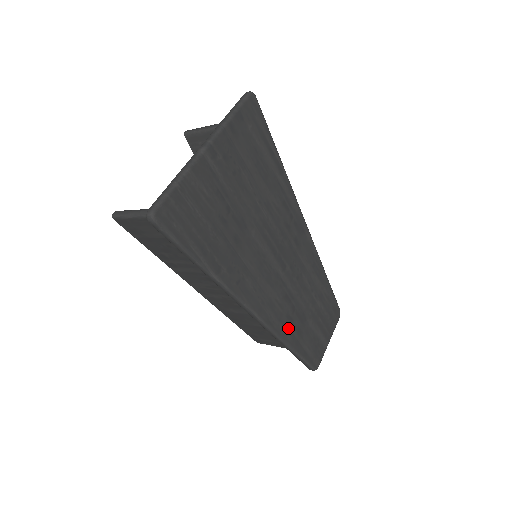
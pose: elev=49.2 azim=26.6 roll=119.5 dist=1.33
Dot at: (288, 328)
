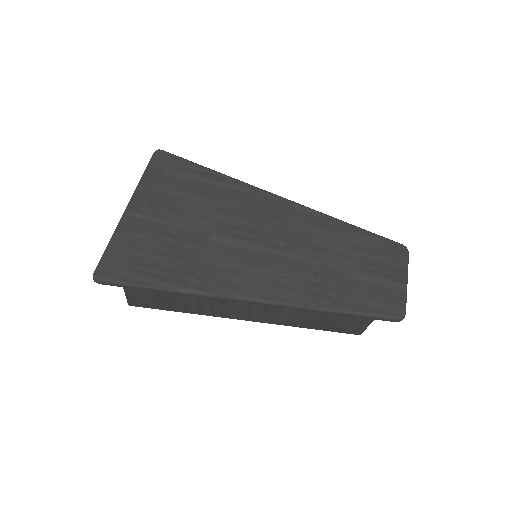
Dot at: (319, 294)
